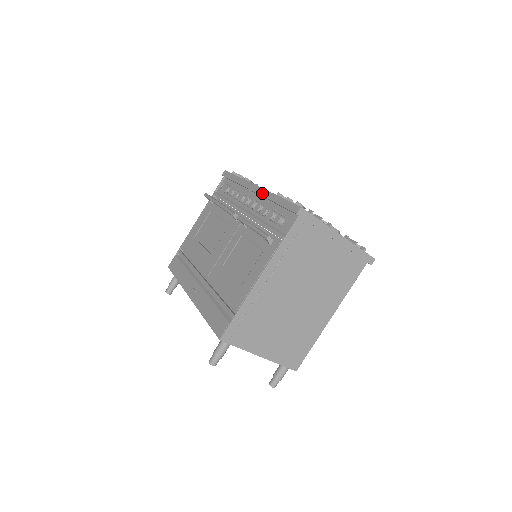
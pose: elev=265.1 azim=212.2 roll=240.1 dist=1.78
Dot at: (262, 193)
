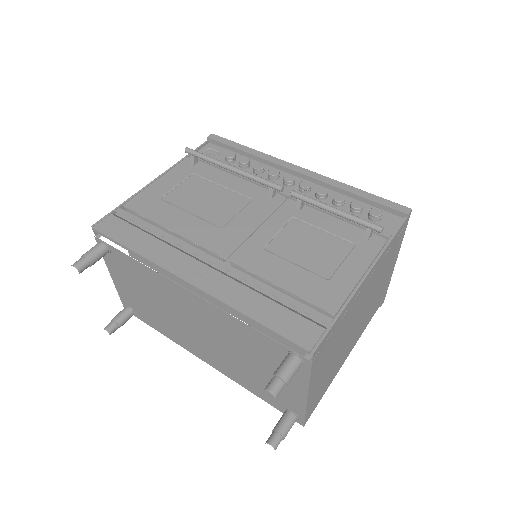
Dot at: (320, 178)
